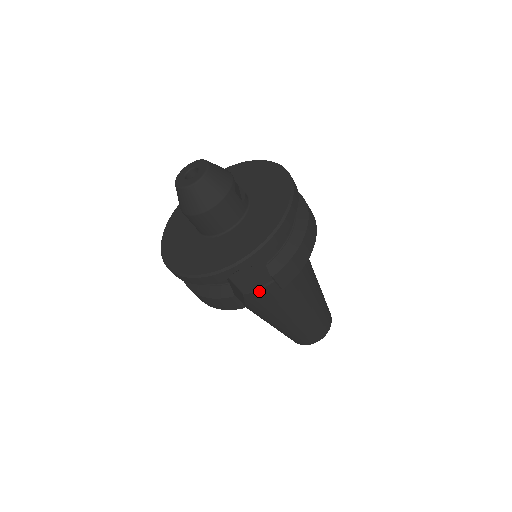
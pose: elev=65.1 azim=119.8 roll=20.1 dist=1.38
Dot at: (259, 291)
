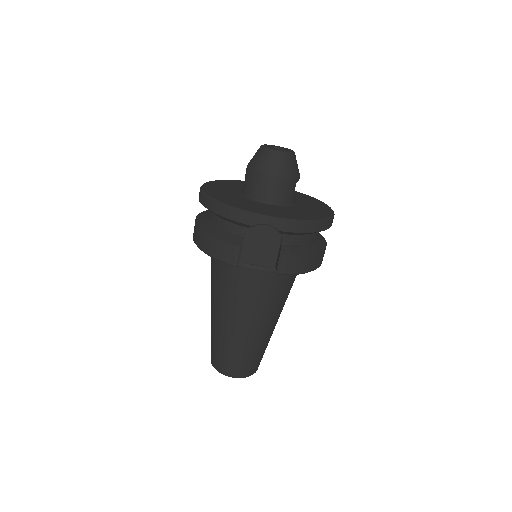
Dot at: (251, 270)
